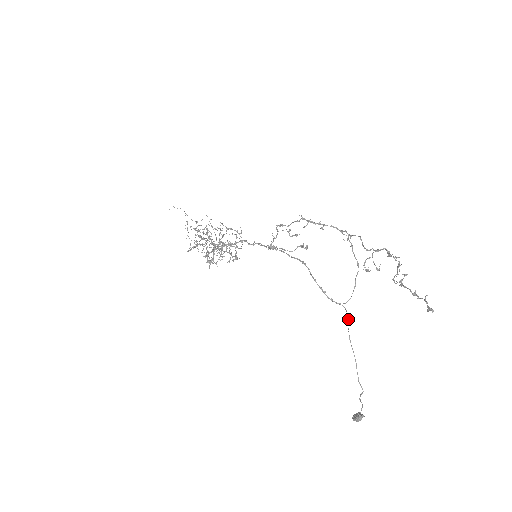
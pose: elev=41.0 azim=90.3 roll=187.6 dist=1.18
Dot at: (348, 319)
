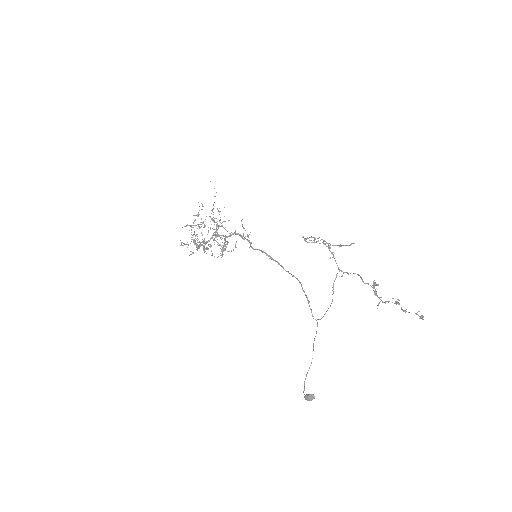
Dot at: occluded
